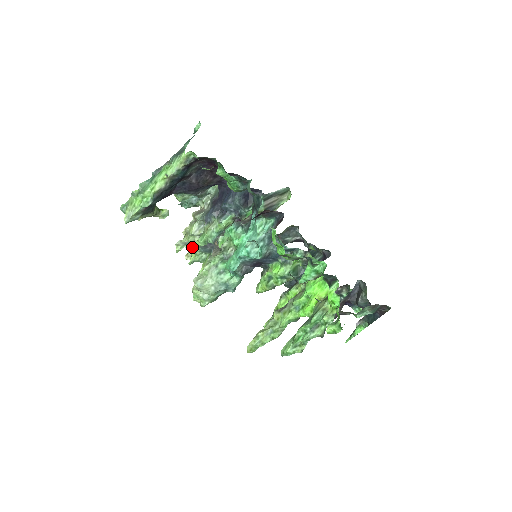
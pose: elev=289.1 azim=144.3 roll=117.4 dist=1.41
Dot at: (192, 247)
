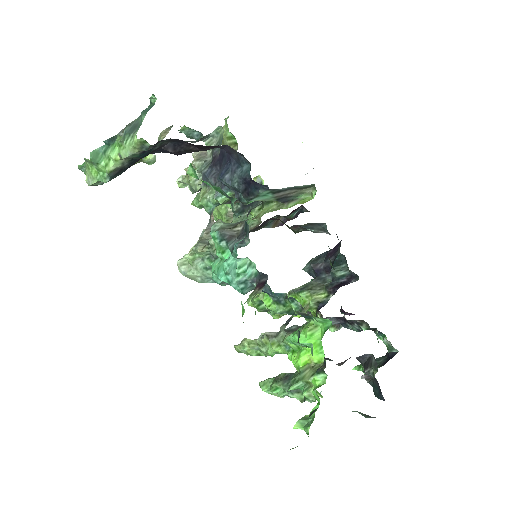
Dot at: (195, 192)
